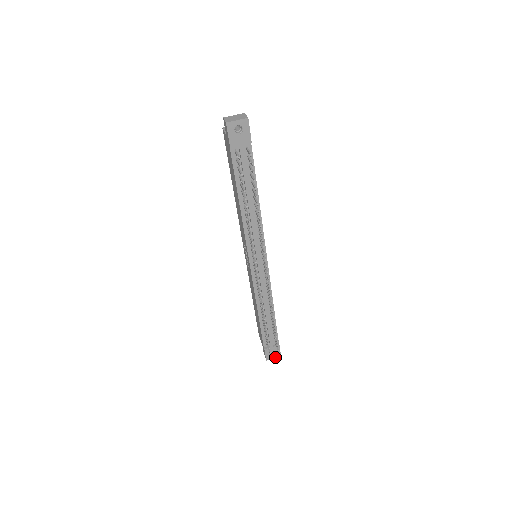
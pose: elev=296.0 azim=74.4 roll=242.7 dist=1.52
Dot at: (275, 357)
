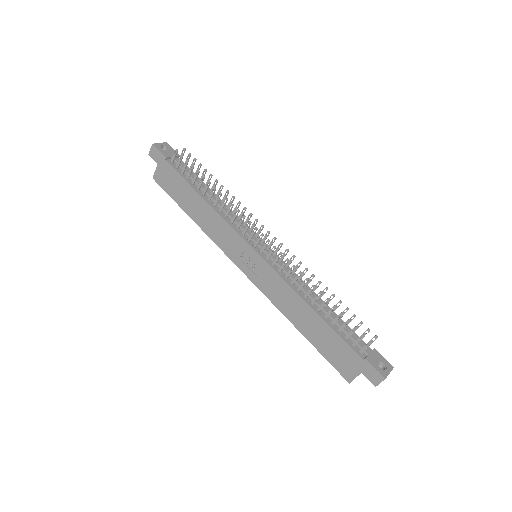
Dot at: (389, 371)
